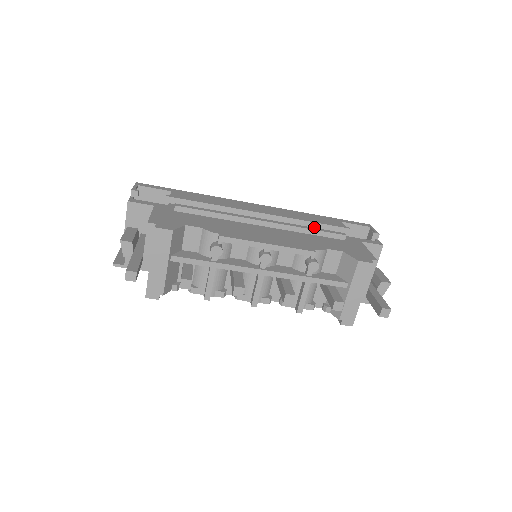
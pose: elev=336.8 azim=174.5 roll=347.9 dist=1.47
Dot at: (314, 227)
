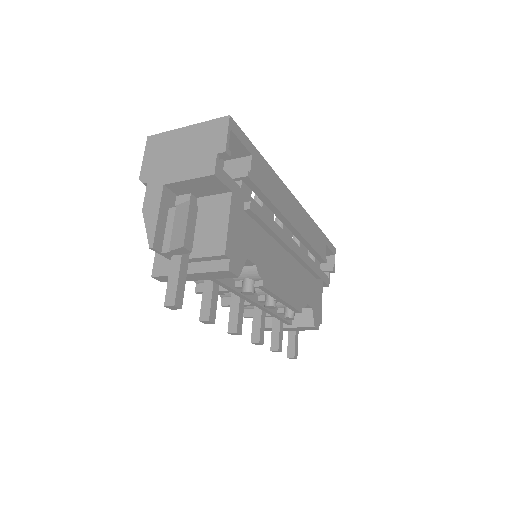
Dot at: (310, 251)
